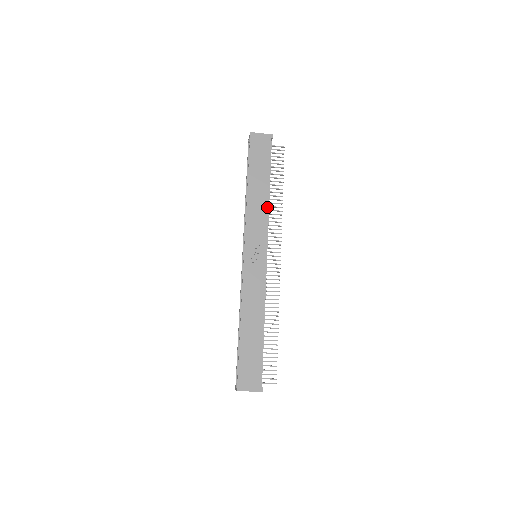
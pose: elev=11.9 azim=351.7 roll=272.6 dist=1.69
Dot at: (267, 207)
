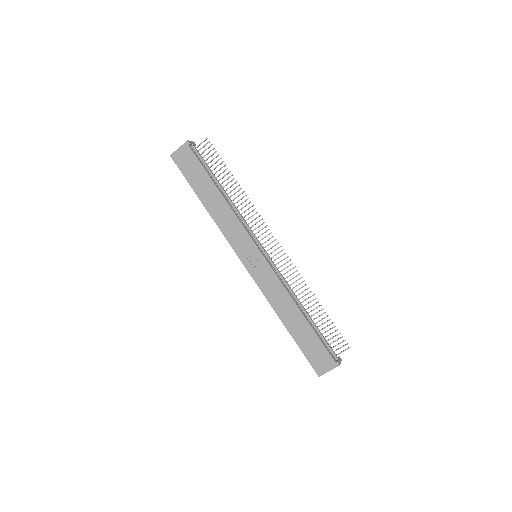
Dot at: (231, 210)
